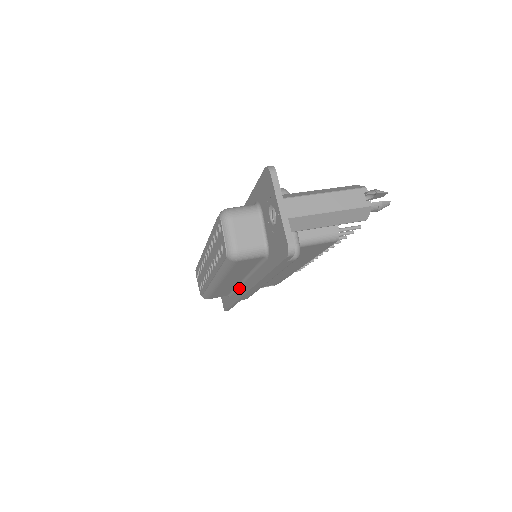
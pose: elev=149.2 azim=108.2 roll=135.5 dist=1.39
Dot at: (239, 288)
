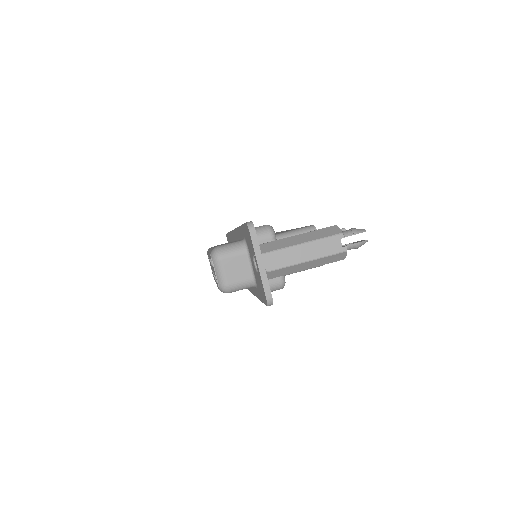
Dot at: occluded
